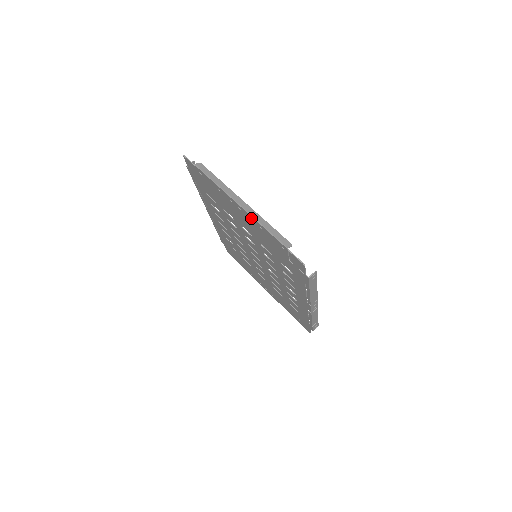
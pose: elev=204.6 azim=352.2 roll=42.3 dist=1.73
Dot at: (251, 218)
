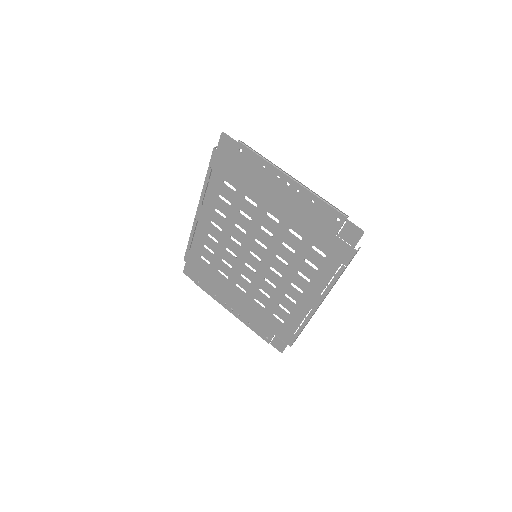
Dot at: (303, 192)
